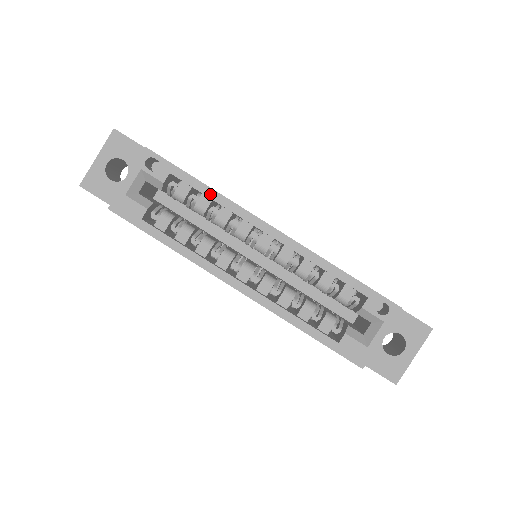
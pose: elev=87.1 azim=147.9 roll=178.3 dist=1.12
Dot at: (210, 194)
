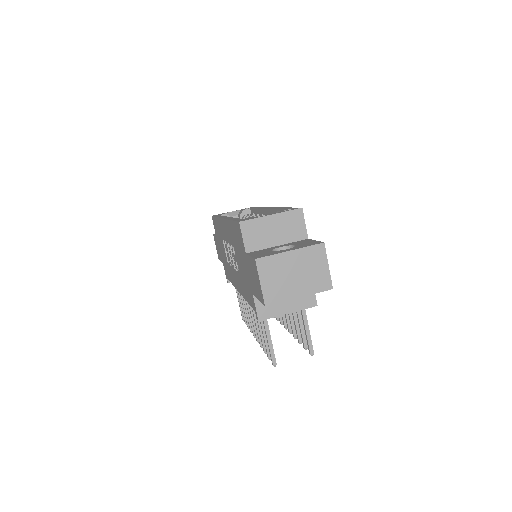
Dot at: occluded
